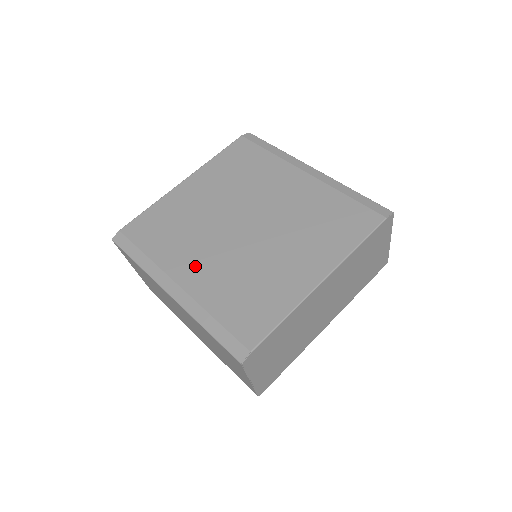
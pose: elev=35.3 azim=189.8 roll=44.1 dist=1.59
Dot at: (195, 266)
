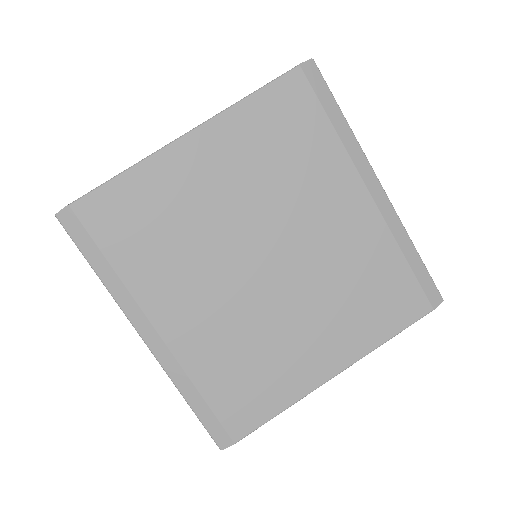
Dot at: (186, 311)
